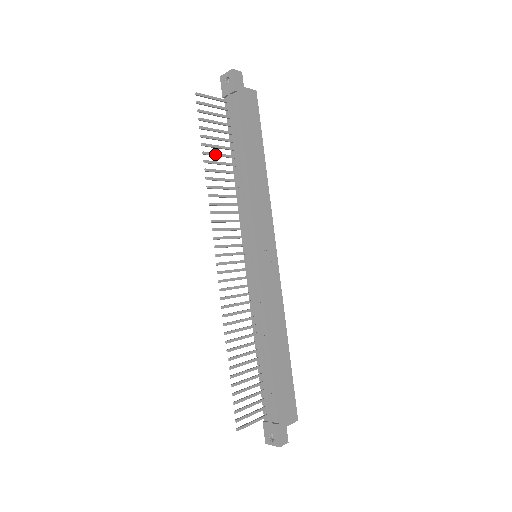
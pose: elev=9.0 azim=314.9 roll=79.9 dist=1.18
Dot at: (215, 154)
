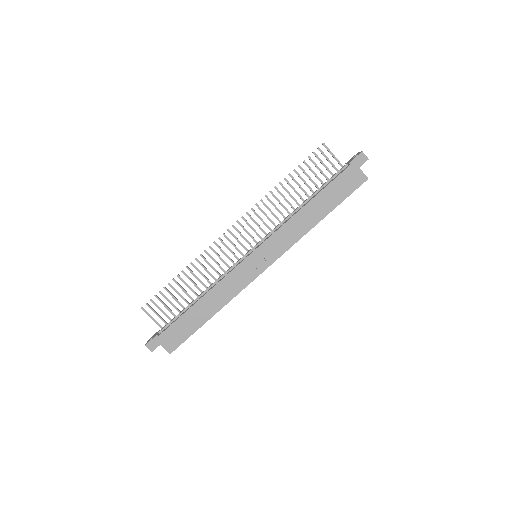
Dot at: (297, 183)
